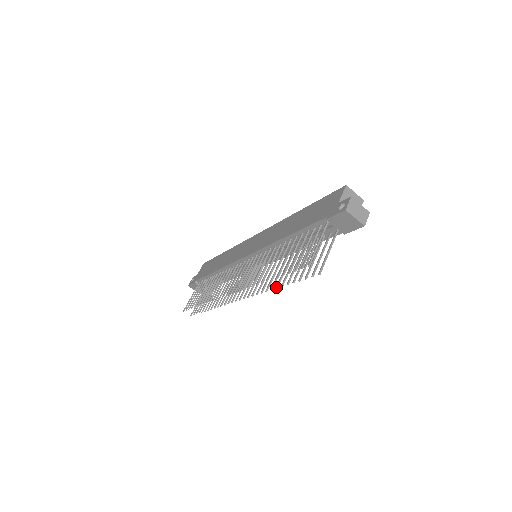
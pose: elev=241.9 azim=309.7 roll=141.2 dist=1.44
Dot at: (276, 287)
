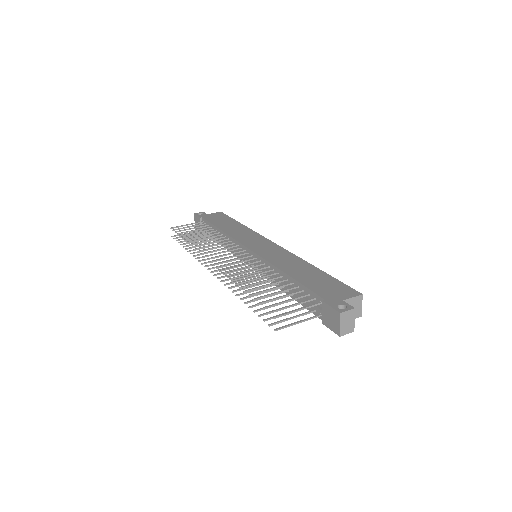
Dot at: (241, 298)
